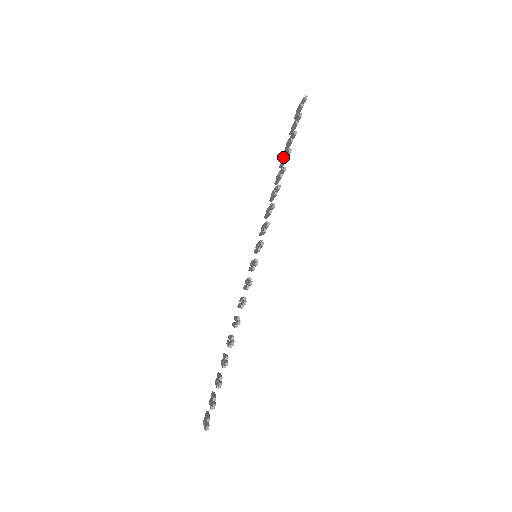
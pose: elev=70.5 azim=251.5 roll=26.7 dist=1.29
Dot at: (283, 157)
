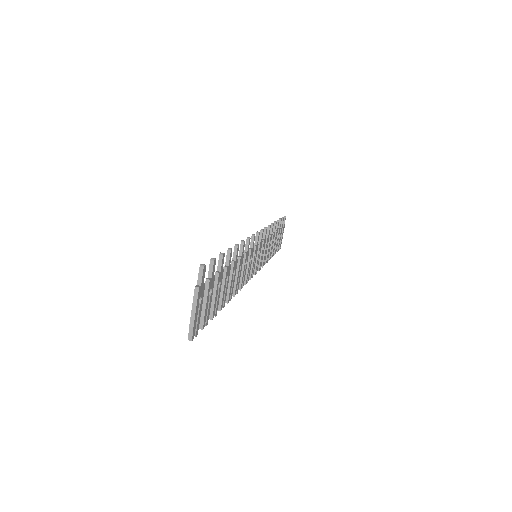
Dot at: occluded
